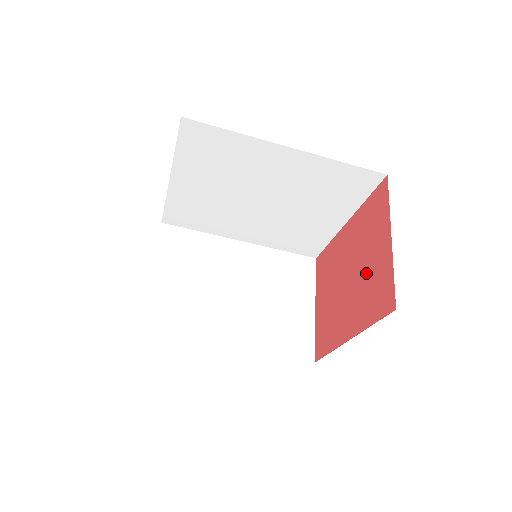
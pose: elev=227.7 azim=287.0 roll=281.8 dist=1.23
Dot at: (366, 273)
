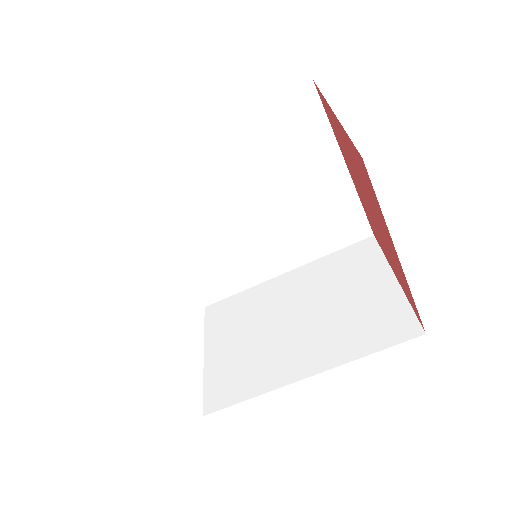
Dot at: (359, 176)
